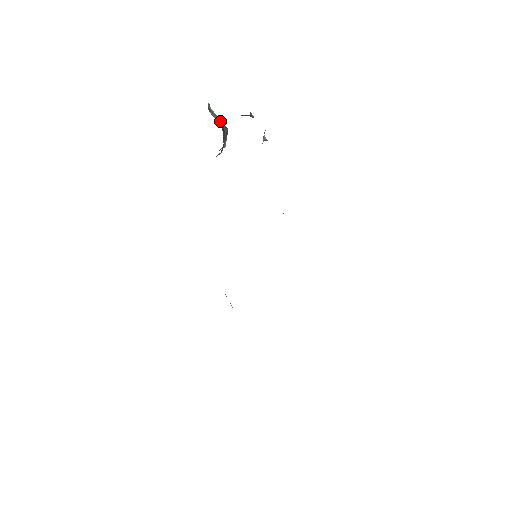
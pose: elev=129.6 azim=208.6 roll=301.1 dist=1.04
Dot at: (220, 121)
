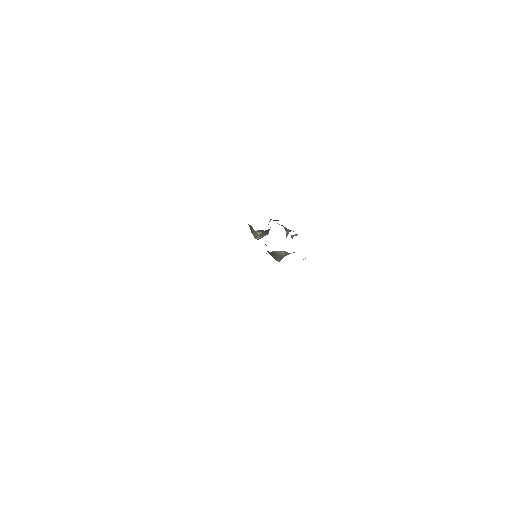
Dot at: occluded
